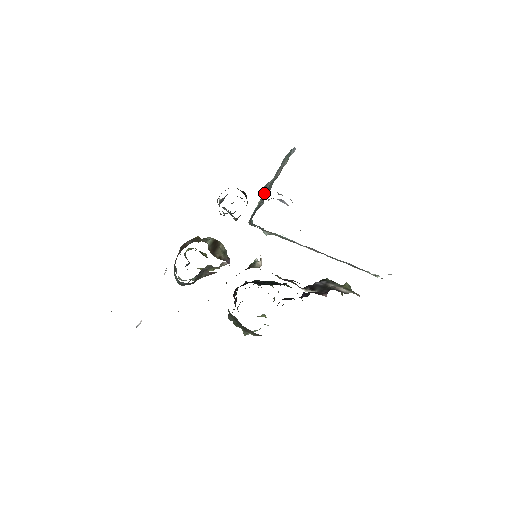
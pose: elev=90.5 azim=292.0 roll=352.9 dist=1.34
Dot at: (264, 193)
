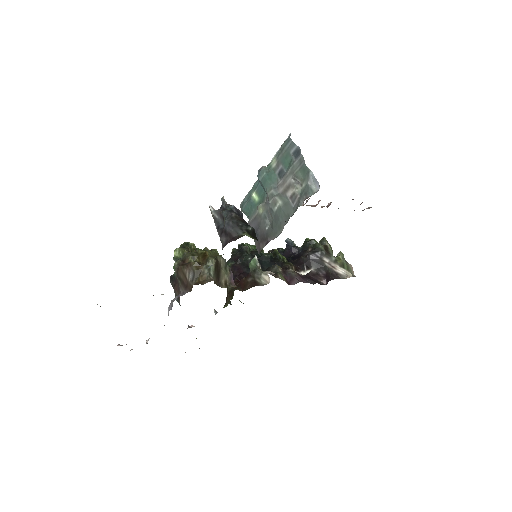
Dot at: (270, 210)
